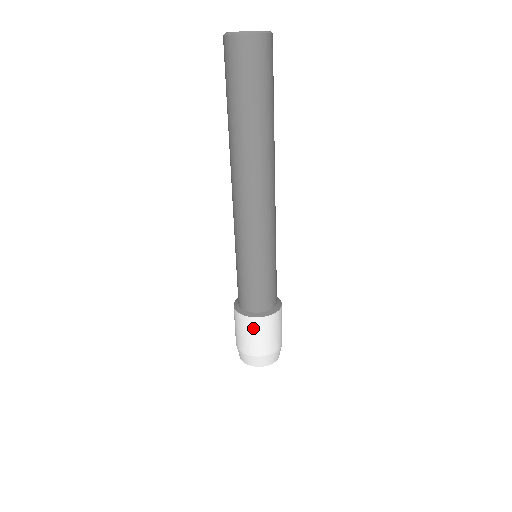
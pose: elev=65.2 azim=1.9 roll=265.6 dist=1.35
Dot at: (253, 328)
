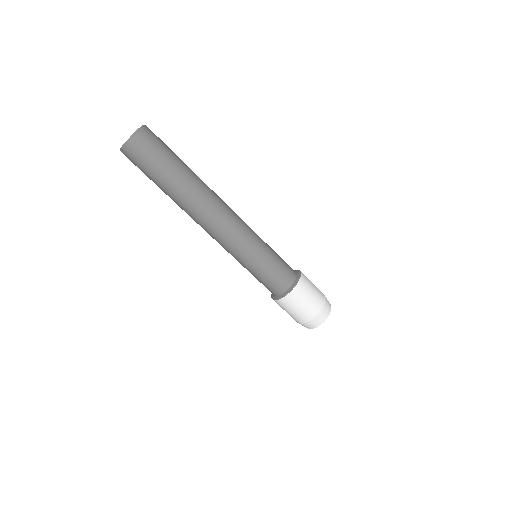
Dot at: (282, 307)
